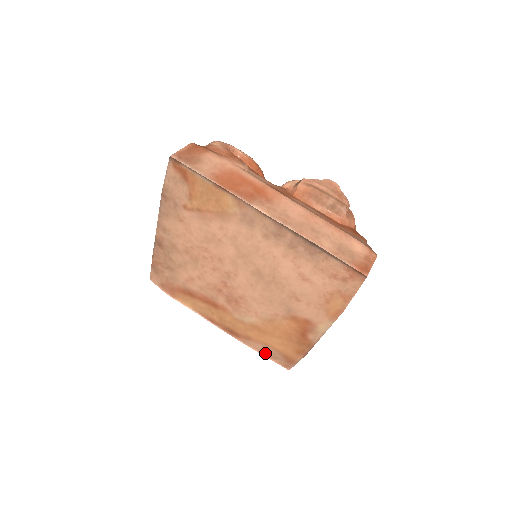
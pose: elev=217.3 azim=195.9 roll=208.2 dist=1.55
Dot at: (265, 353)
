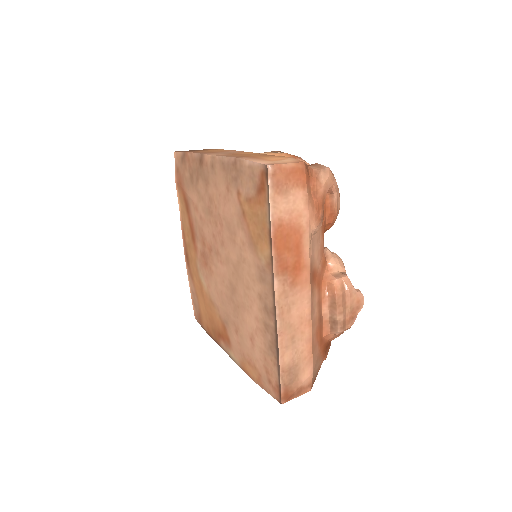
Dot at: (192, 294)
